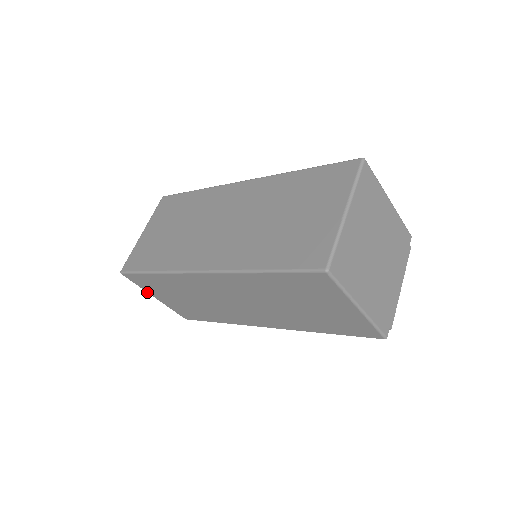
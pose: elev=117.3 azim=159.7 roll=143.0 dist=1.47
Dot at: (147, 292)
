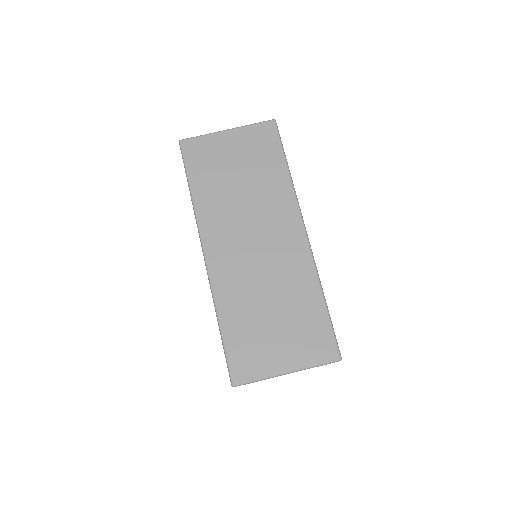
Dot at: occluded
